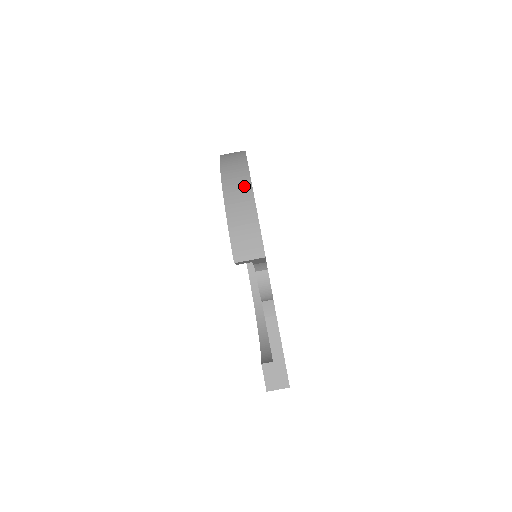
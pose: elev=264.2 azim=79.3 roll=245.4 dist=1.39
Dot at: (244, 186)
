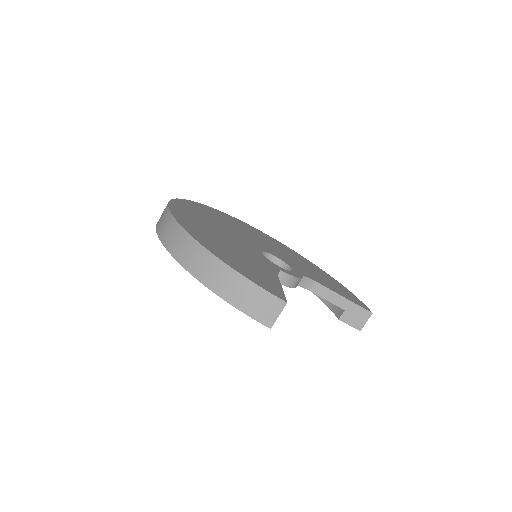
Dot at: (212, 264)
